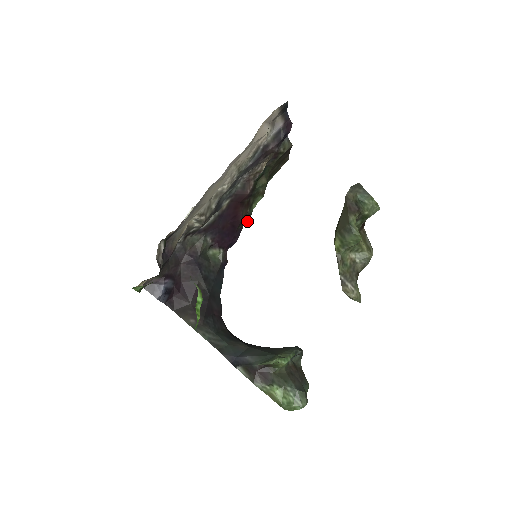
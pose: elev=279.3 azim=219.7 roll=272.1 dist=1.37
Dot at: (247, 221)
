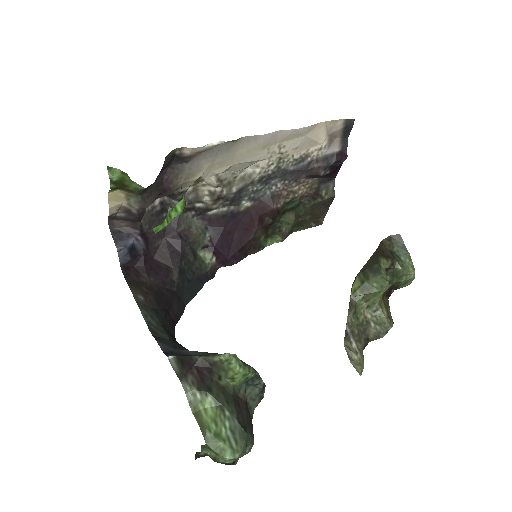
Dot at: occluded
